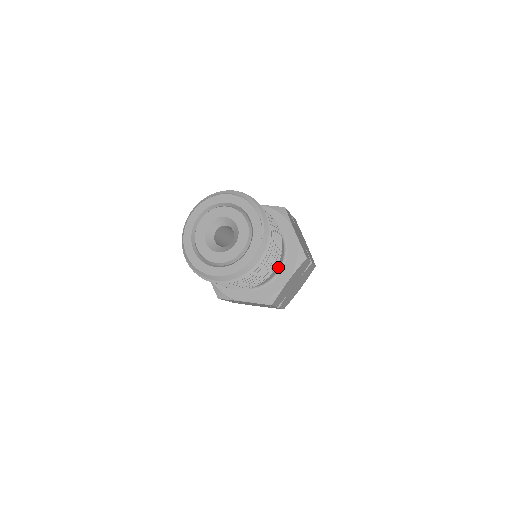
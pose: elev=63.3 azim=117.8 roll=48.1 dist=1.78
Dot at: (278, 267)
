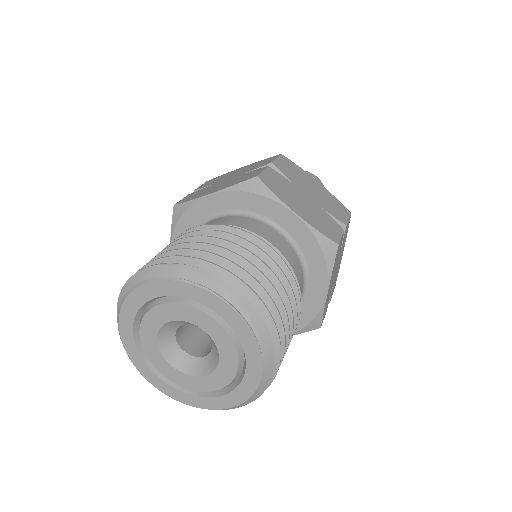
Dot at: (301, 283)
